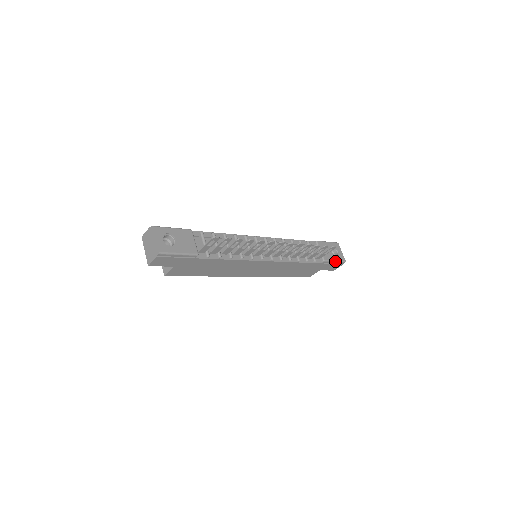
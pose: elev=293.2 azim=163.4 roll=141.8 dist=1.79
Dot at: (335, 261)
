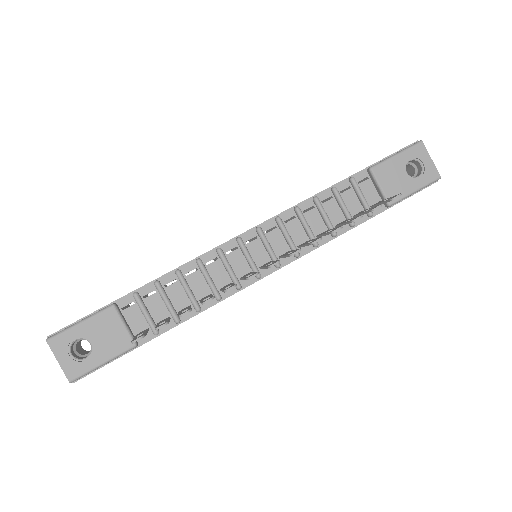
Dot at: (415, 191)
